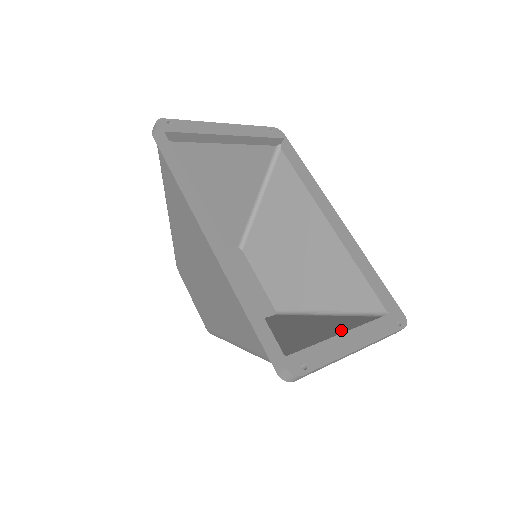
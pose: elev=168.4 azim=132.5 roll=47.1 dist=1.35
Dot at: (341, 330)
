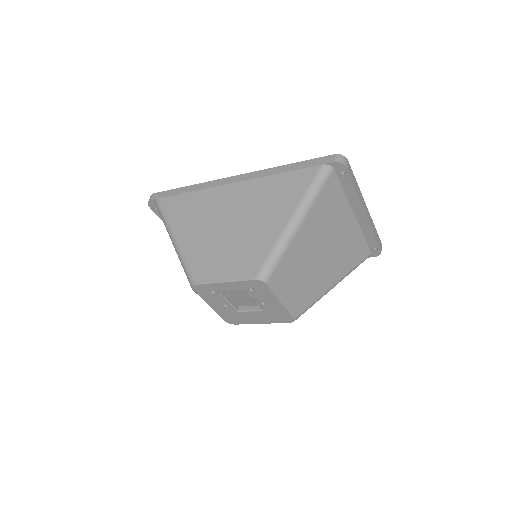
Dot at: occluded
